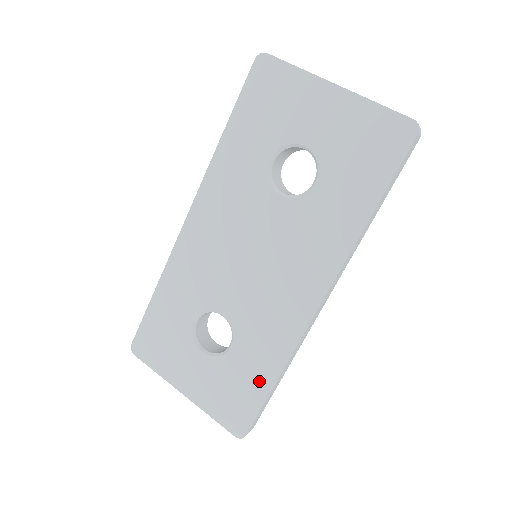
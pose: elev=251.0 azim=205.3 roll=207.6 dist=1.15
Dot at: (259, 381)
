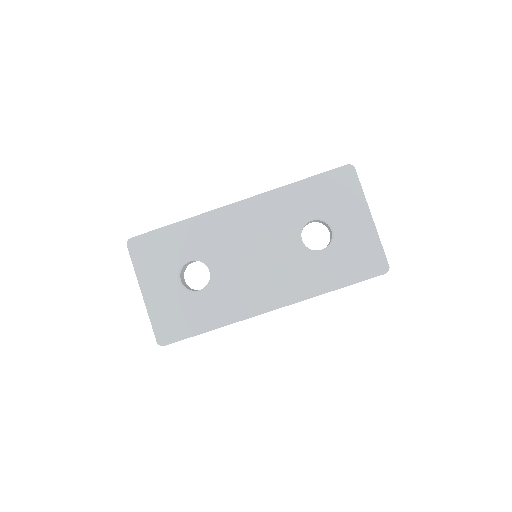
Dot at: (201, 323)
